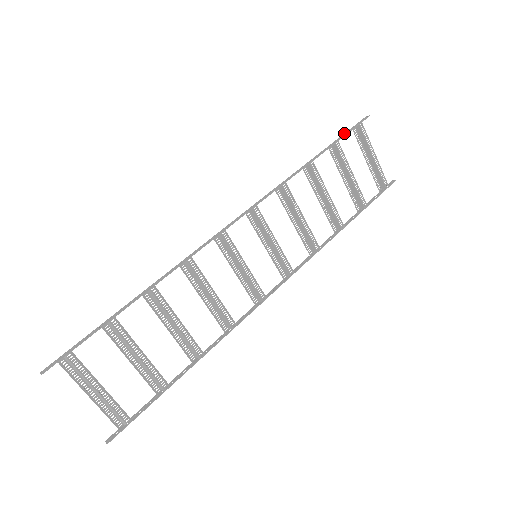
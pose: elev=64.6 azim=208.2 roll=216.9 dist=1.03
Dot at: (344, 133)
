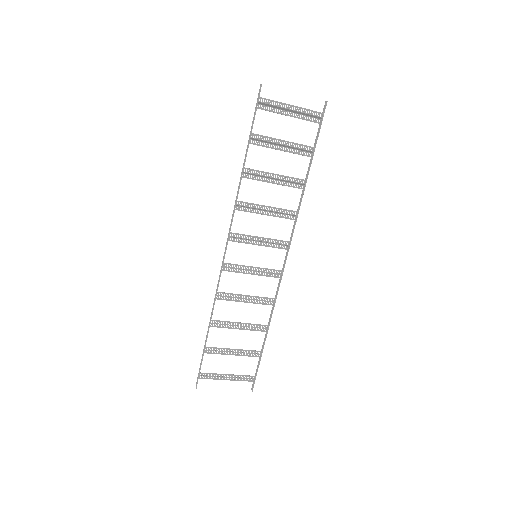
Dot at: occluded
